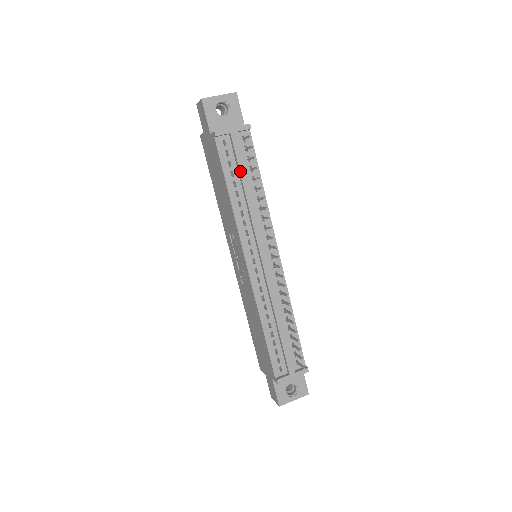
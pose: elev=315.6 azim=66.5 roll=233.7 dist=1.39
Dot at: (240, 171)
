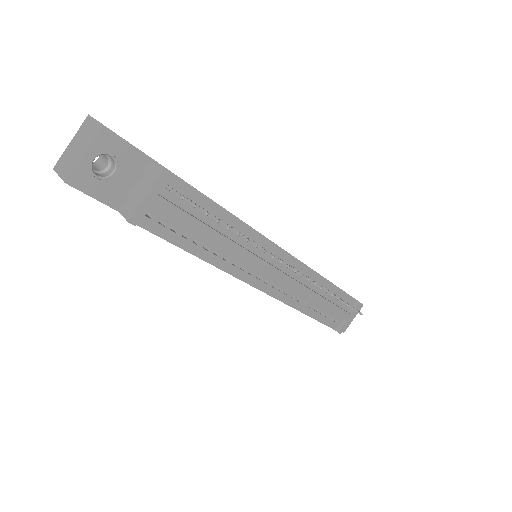
Dot at: (195, 230)
